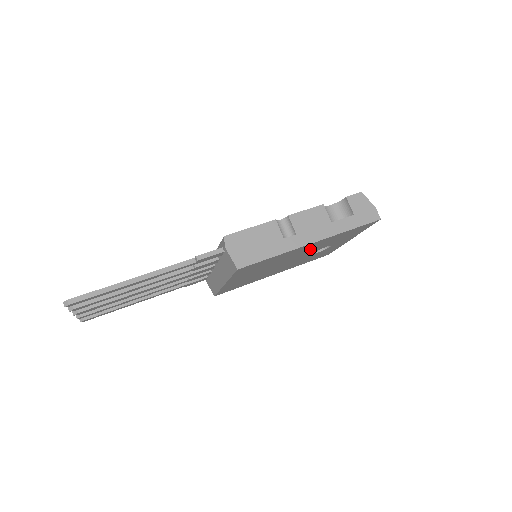
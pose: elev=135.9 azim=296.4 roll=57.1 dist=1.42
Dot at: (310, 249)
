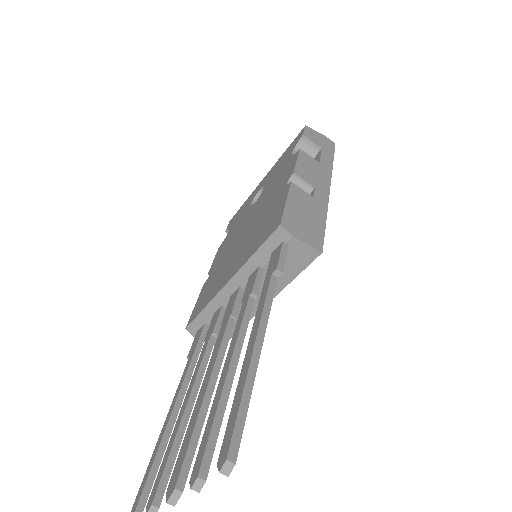
Dot at: occluded
